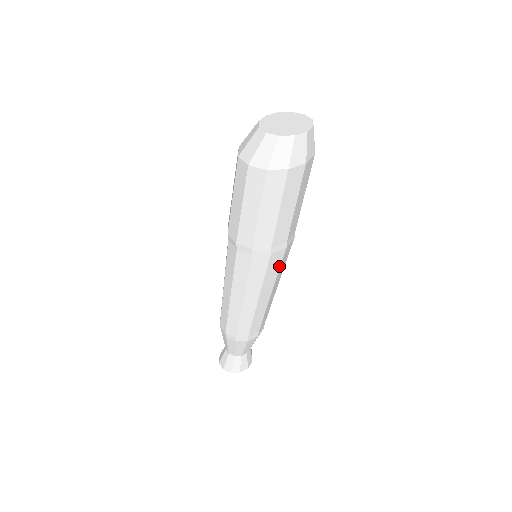
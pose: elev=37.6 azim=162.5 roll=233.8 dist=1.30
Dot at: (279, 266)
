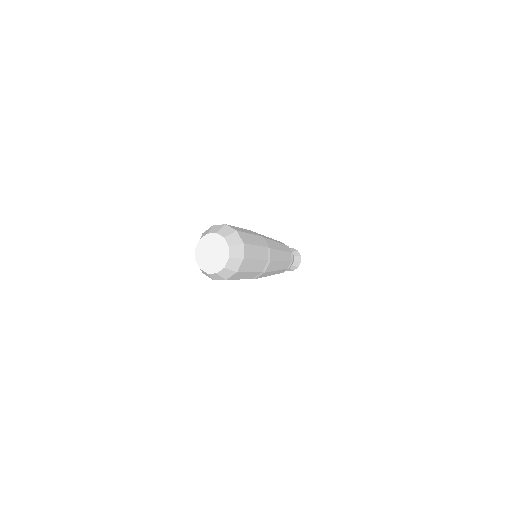
Dot at: occluded
